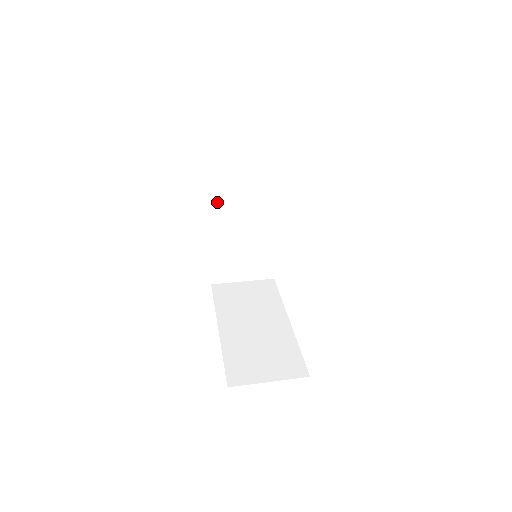
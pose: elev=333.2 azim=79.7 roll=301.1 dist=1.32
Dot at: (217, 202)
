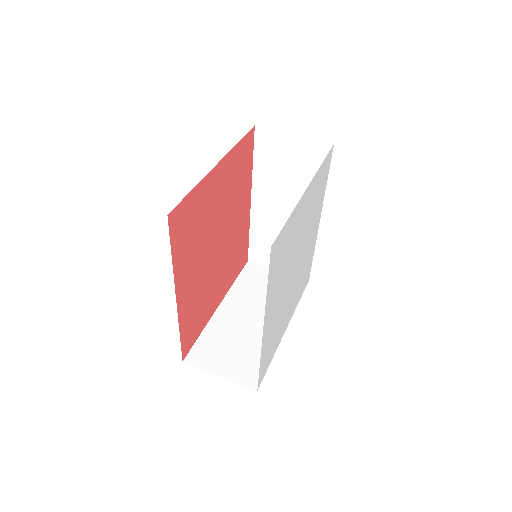
Dot at: (261, 187)
